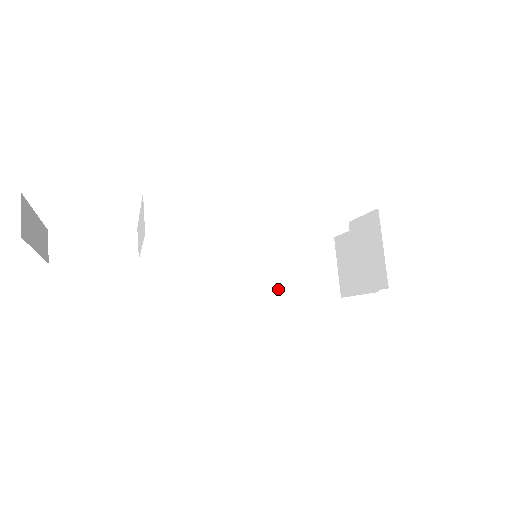
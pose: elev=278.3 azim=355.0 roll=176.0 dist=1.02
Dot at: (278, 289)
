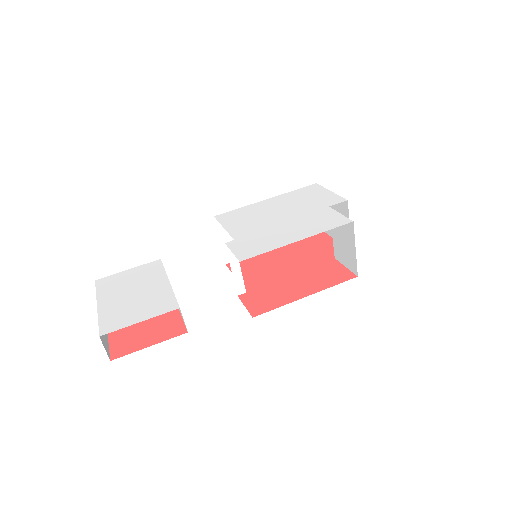
Dot at: occluded
